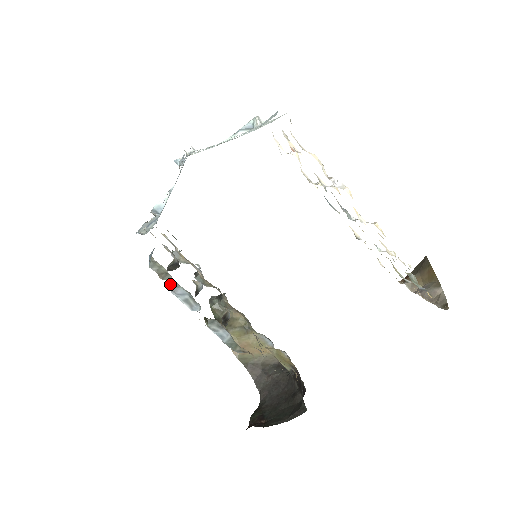
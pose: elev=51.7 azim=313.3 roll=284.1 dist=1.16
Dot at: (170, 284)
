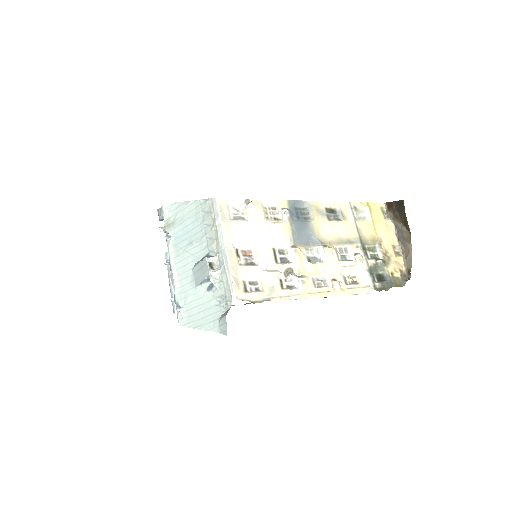
Dot at: occluded
